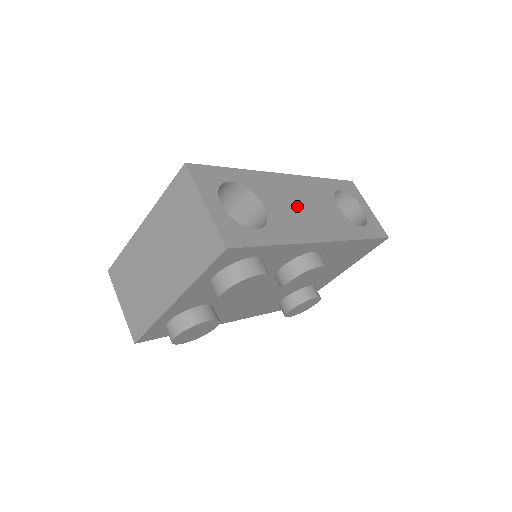
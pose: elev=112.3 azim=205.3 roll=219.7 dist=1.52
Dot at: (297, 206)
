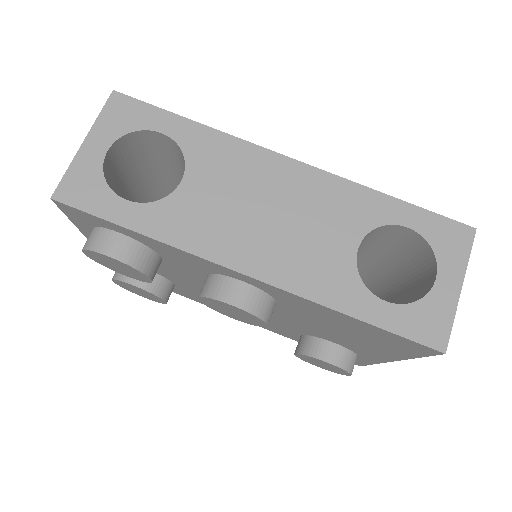
Dot at: (252, 206)
